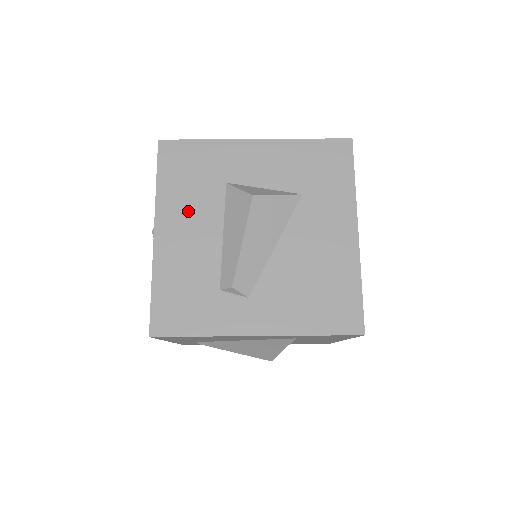
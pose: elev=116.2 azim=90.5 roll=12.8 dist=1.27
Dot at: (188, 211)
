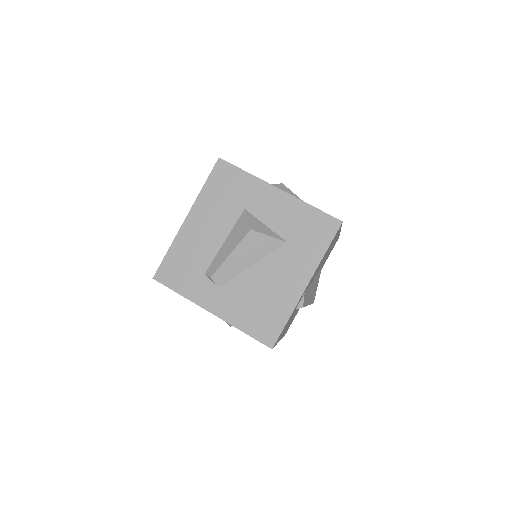
Dot at: (212, 215)
